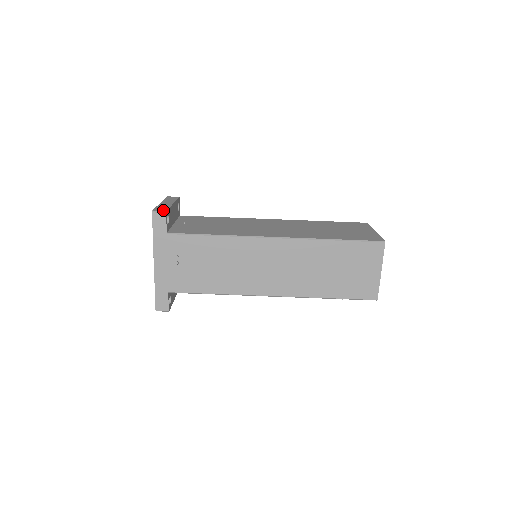
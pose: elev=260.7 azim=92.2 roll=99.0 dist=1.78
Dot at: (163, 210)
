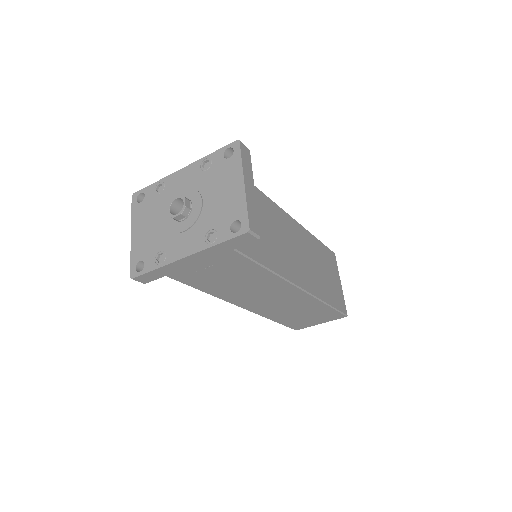
Dot at: (258, 232)
